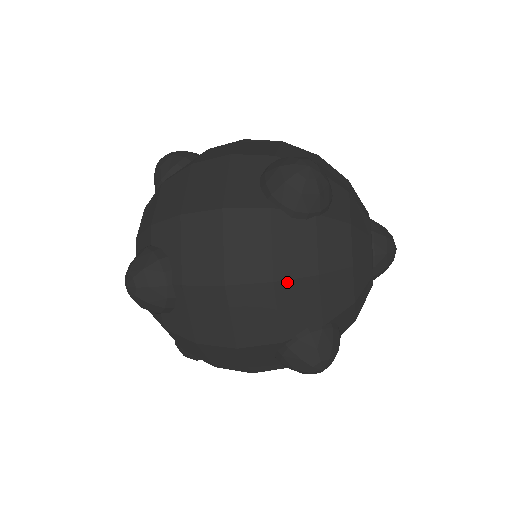
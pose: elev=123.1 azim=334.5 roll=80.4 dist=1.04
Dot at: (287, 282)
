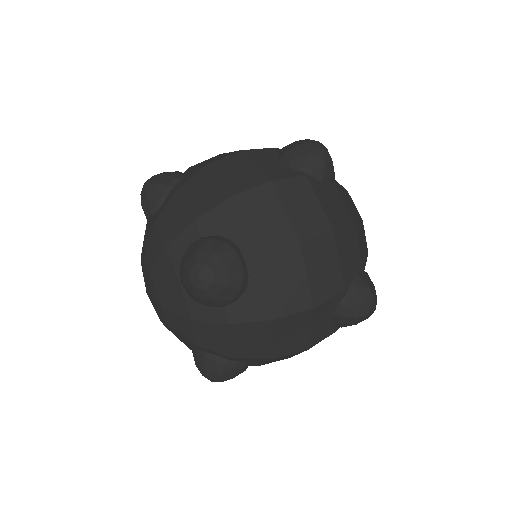
Dot at: (340, 231)
